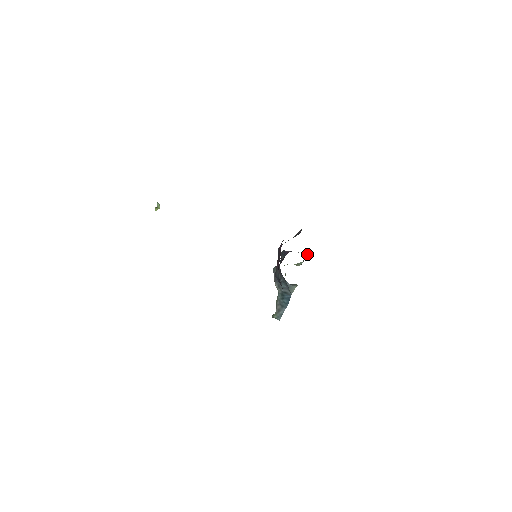
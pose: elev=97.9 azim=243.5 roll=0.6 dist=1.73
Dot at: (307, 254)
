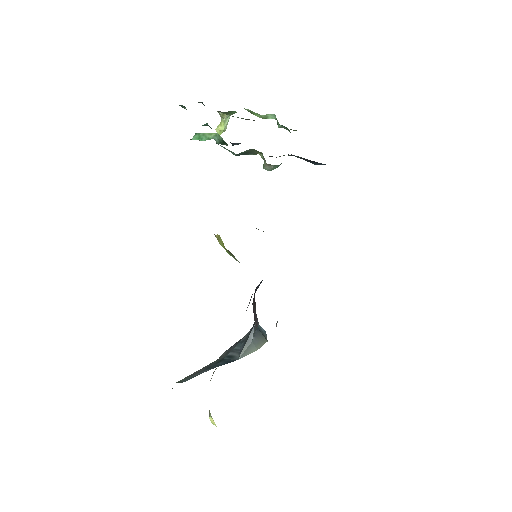
Dot at: occluded
